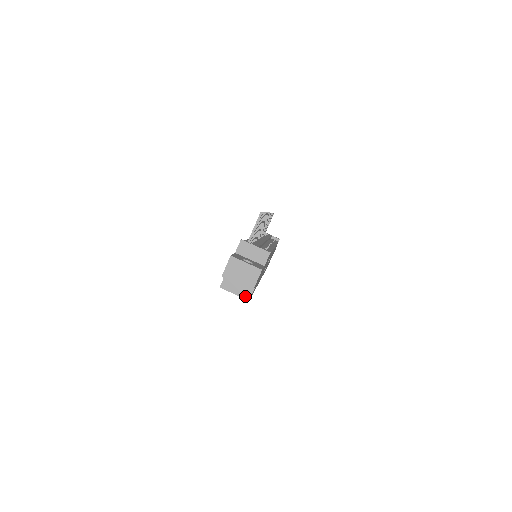
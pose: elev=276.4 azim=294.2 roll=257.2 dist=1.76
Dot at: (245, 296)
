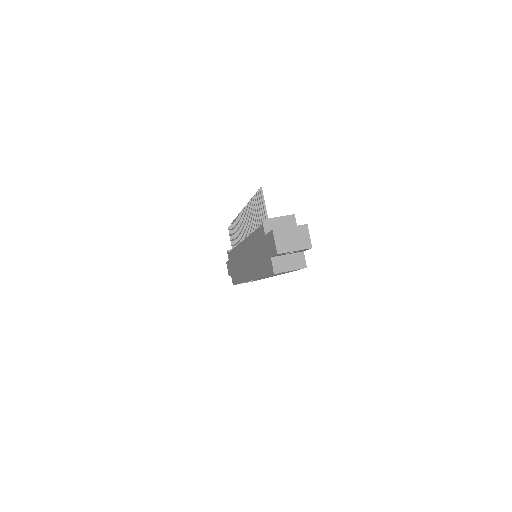
Dot at: (301, 266)
